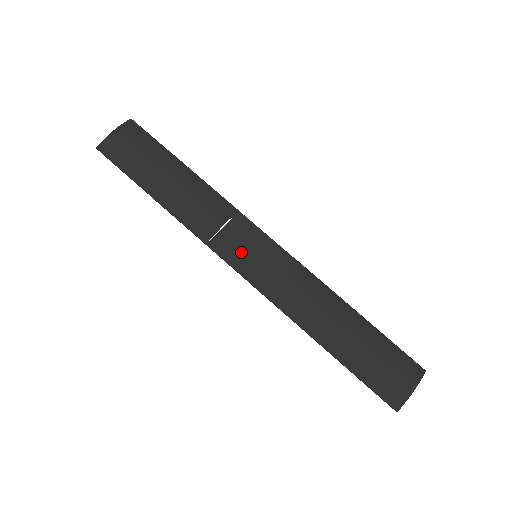
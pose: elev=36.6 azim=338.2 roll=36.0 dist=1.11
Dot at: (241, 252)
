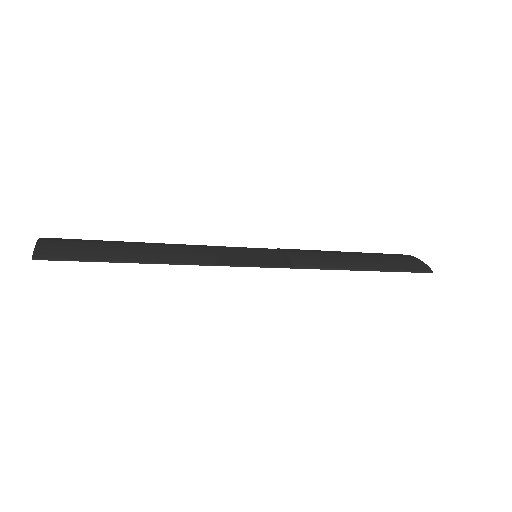
Dot at: (245, 259)
